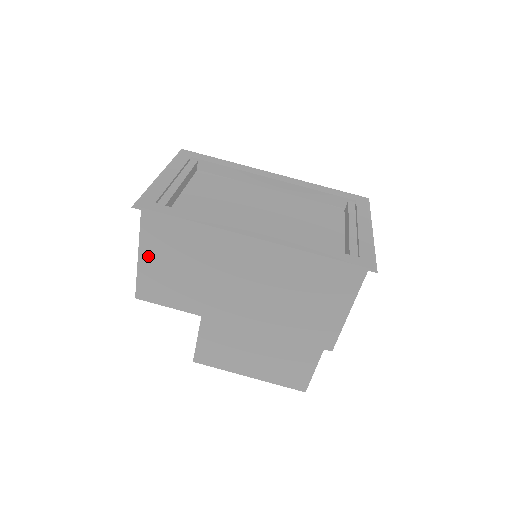
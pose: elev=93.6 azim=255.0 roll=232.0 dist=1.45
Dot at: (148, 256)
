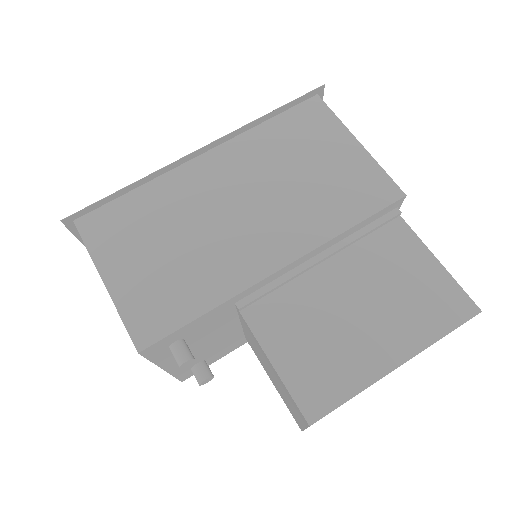
Dot at: (115, 272)
